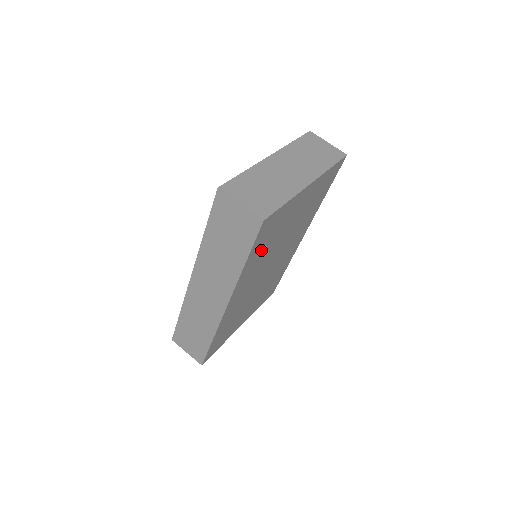
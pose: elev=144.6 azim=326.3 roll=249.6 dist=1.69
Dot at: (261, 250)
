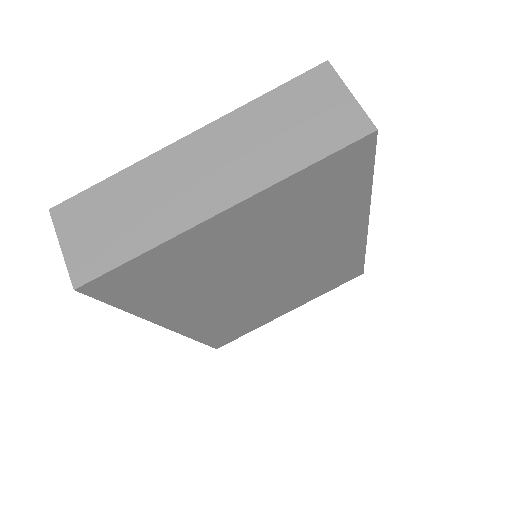
Dot at: (168, 291)
